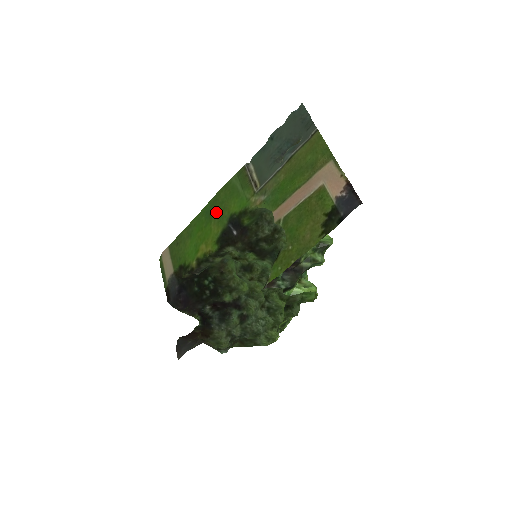
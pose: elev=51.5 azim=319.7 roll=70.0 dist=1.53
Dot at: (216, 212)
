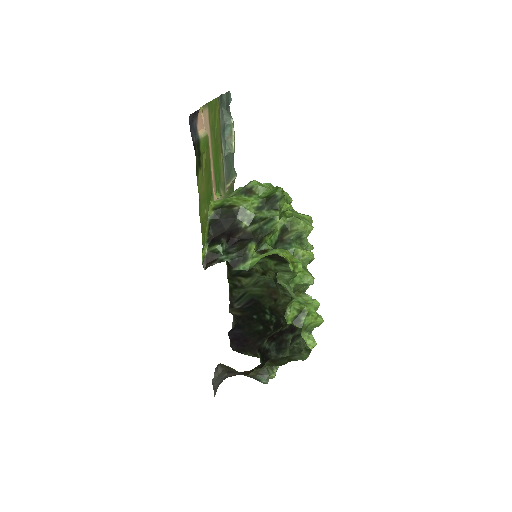
Dot at: occluded
